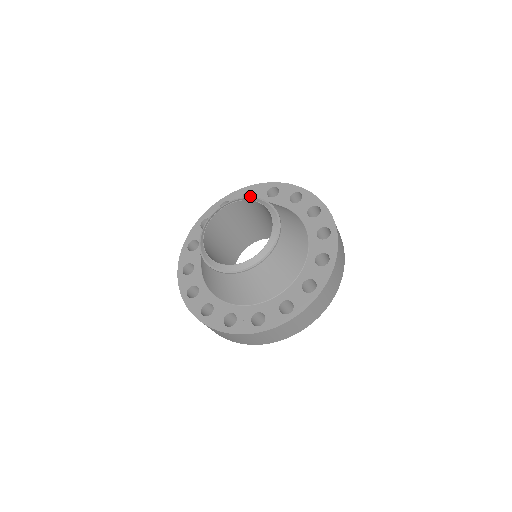
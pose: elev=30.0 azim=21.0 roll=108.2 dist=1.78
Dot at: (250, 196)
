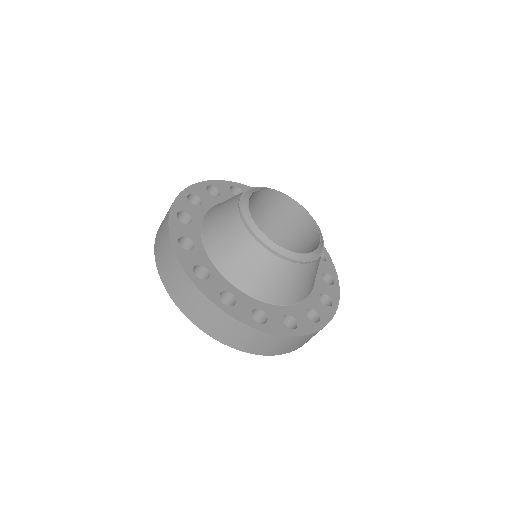
Dot at: occluded
